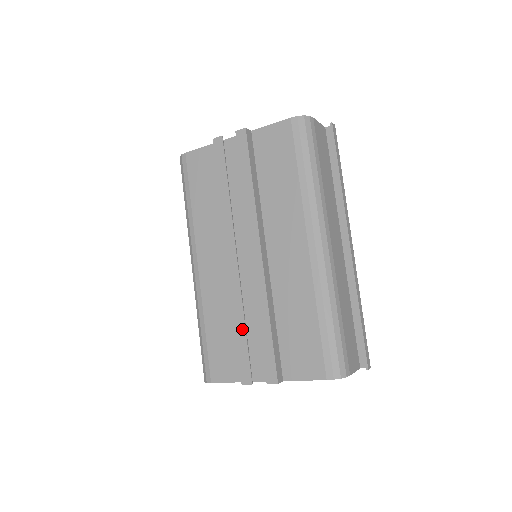
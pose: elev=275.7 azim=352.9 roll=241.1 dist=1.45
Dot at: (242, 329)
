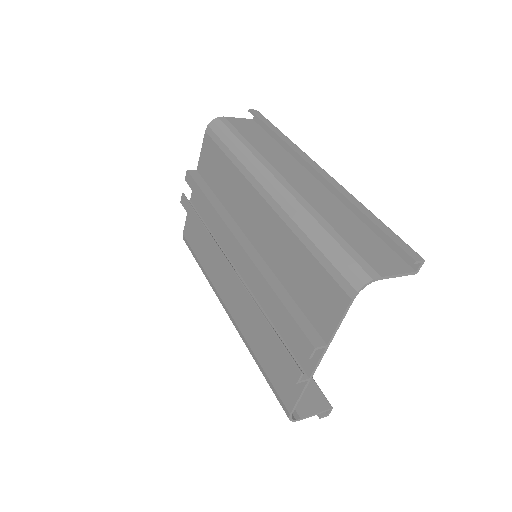
Dot at: (265, 325)
